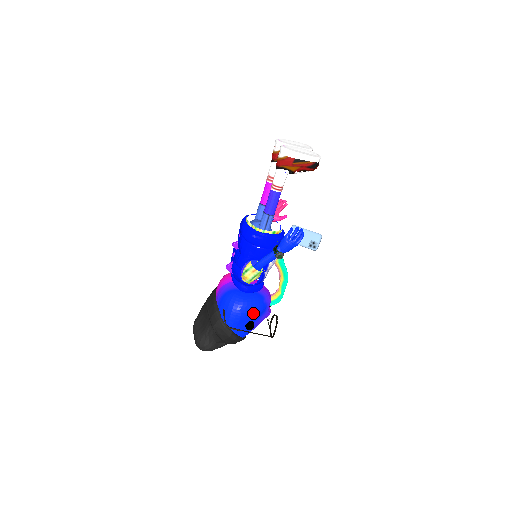
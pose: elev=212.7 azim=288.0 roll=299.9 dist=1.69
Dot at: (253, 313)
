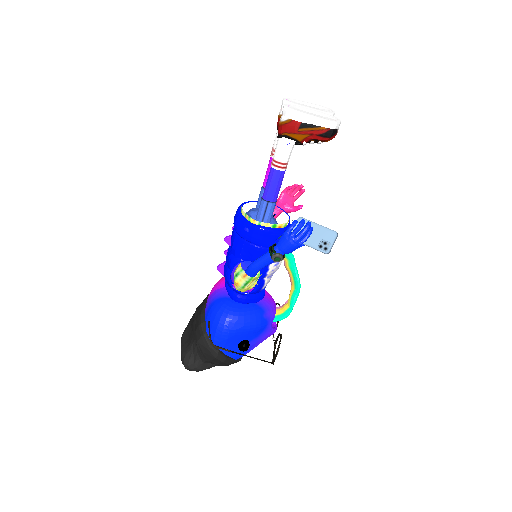
Dot at: (247, 330)
